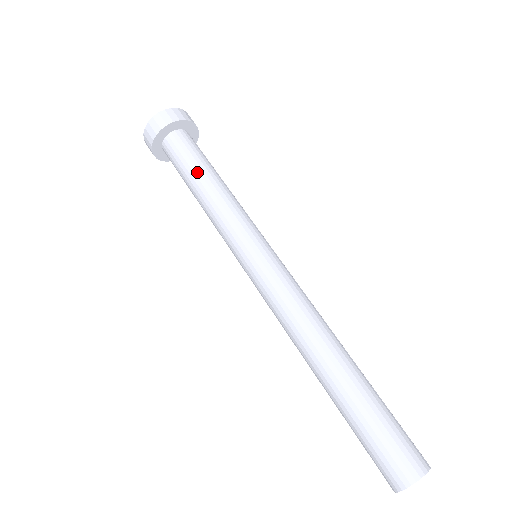
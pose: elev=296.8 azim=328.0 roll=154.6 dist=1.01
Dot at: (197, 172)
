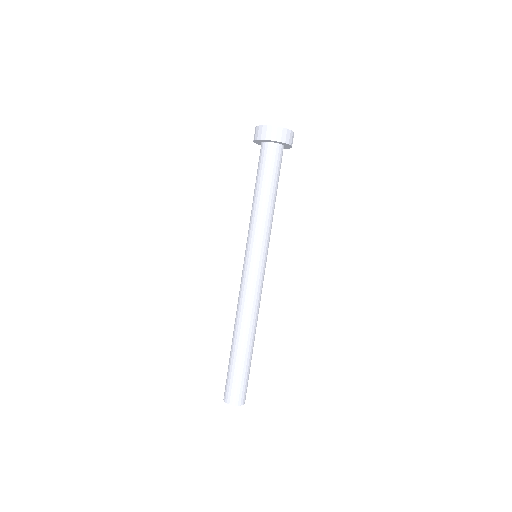
Dot at: (273, 186)
